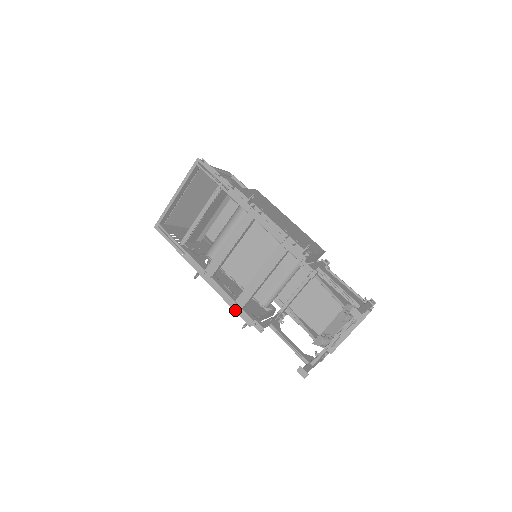
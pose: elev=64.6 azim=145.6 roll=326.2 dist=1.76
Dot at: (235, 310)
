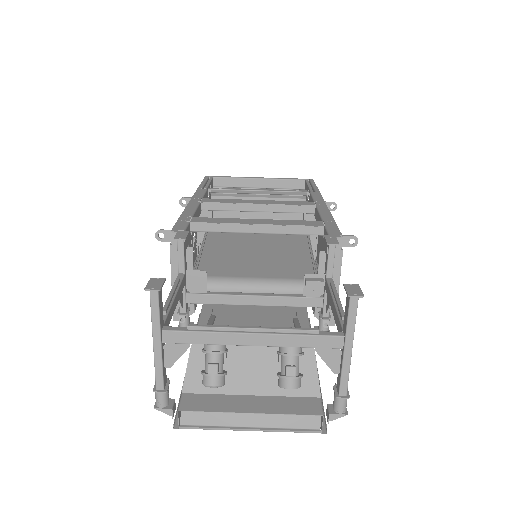
Dot at: (180, 219)
